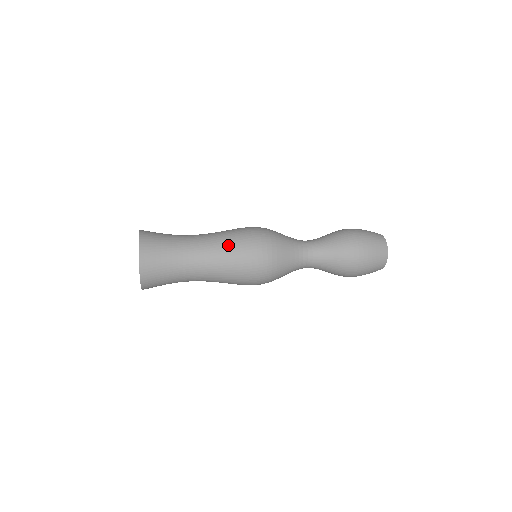
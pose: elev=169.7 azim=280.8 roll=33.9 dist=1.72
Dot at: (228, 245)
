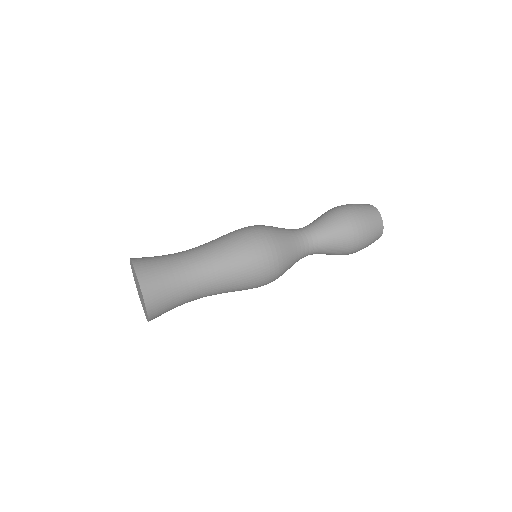
Dot at: (226, 245)
